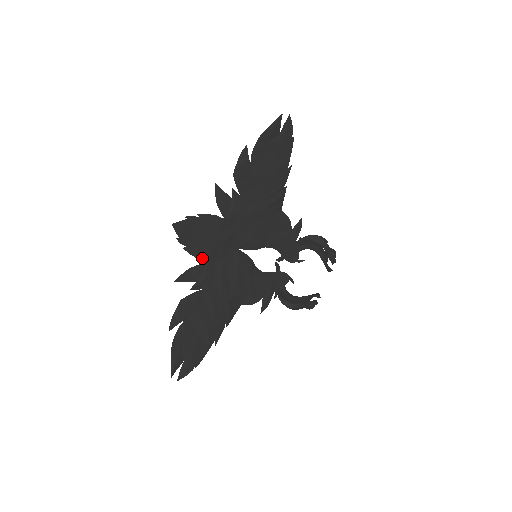
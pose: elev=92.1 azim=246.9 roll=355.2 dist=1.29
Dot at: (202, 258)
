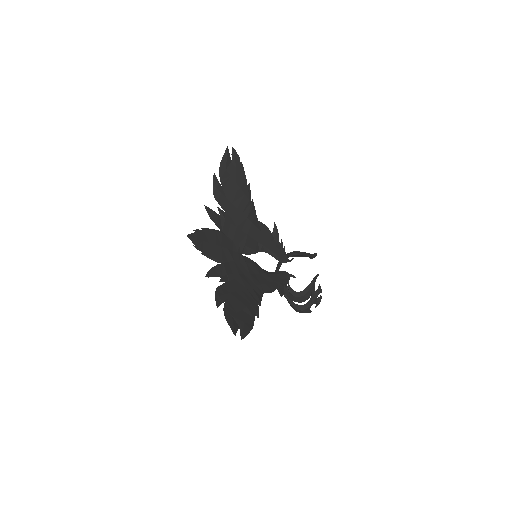
Dot at: (218, 260)
